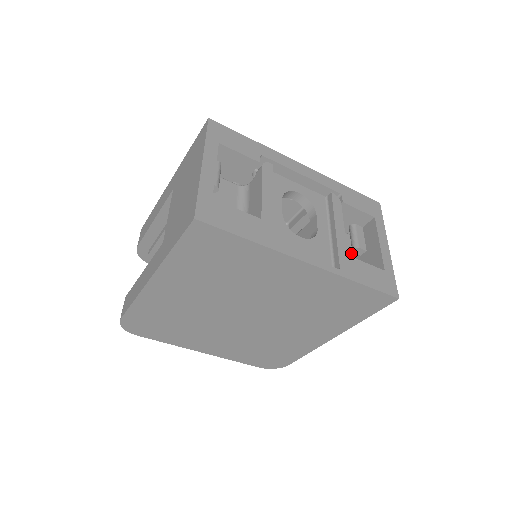
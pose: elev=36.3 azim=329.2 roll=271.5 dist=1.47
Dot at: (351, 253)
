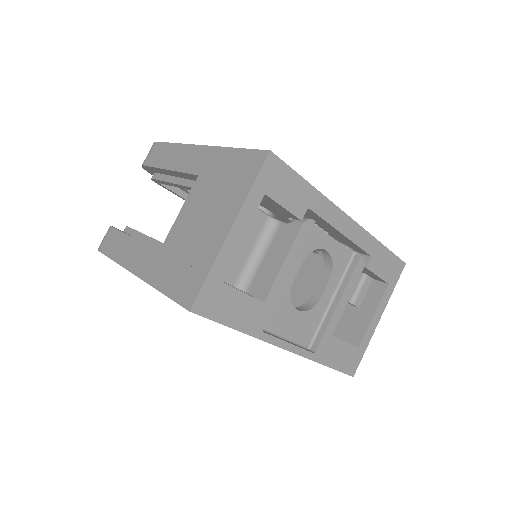
Dot at: occluded
